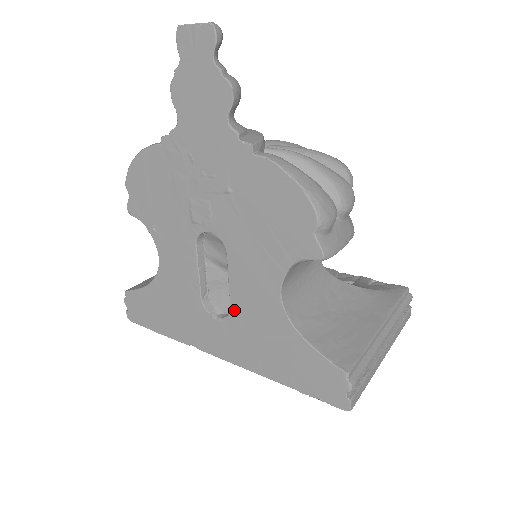
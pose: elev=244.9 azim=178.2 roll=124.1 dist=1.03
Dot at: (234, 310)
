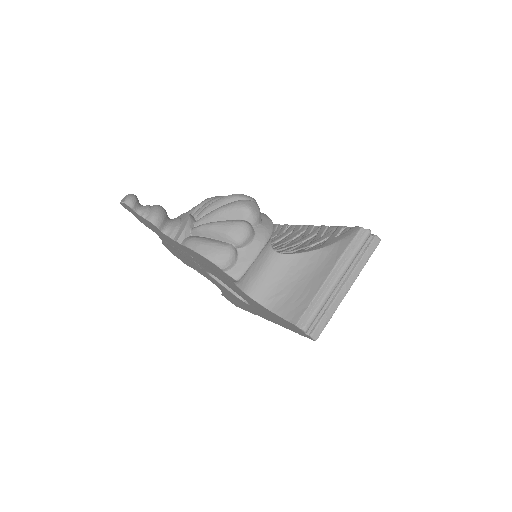
Dot at: (247, 301)
